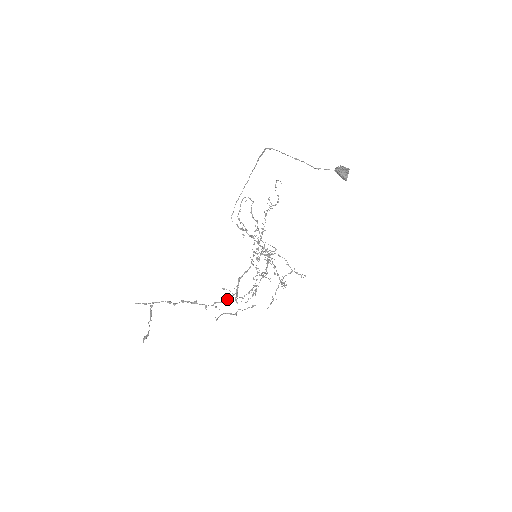
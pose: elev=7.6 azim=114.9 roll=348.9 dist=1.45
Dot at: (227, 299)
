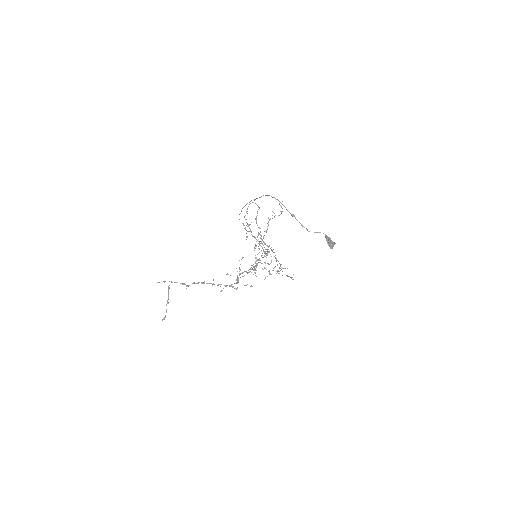
Dot at: (229, 286)
